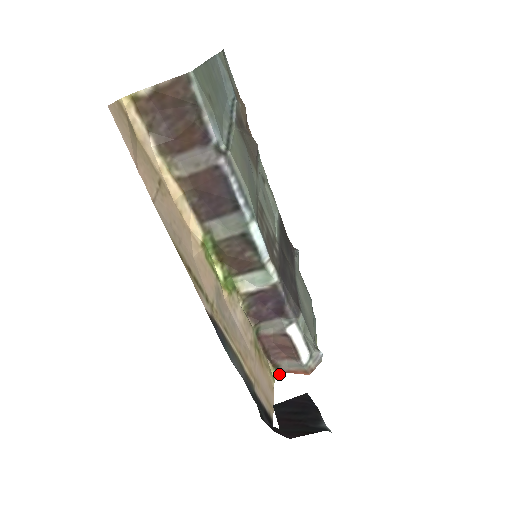
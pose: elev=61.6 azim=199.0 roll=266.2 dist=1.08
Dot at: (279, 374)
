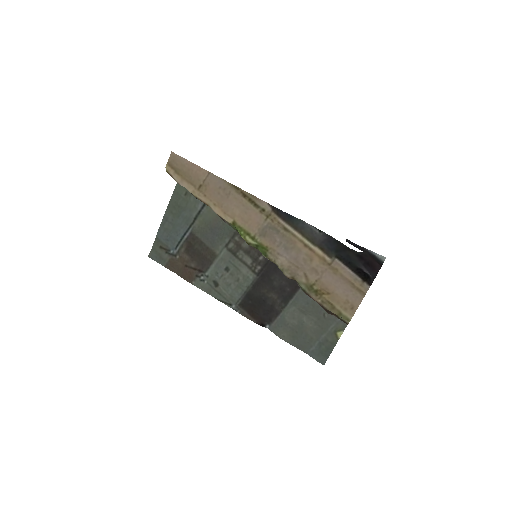
Dot at: occluded
